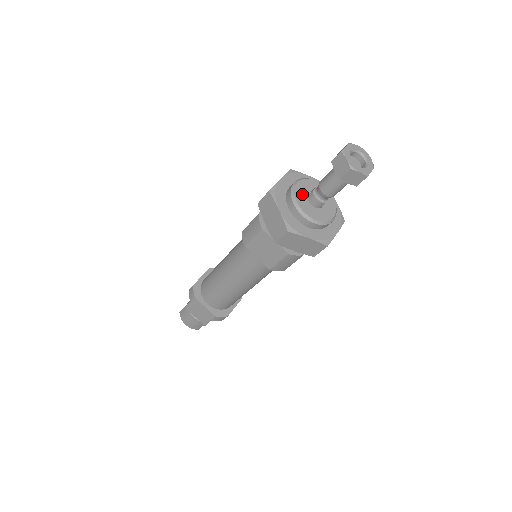
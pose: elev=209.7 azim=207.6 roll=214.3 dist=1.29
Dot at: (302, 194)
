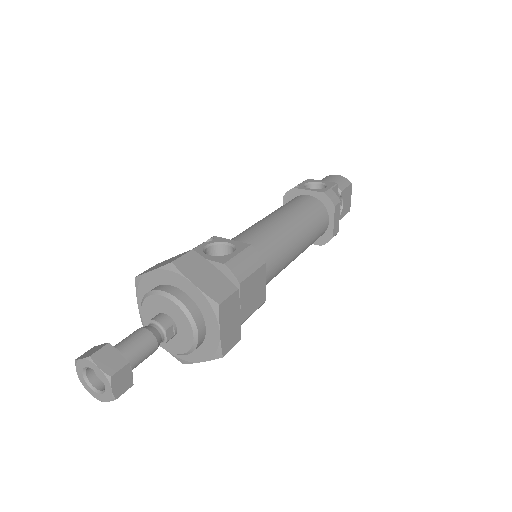
Dot at: occluded
